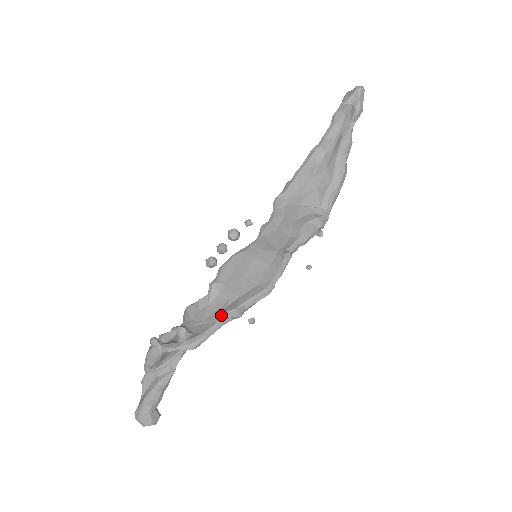
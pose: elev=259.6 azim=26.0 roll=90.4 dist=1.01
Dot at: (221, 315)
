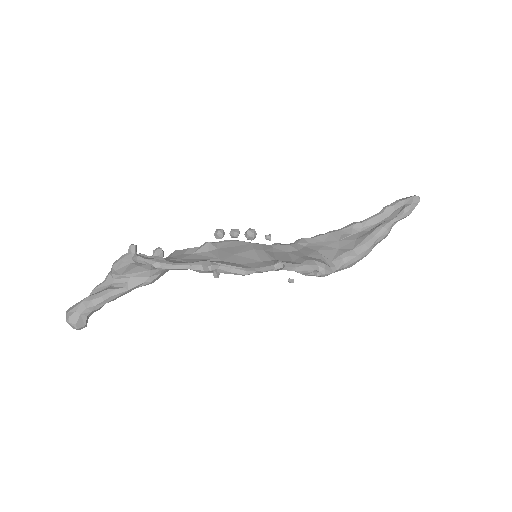
Dot at: (197, 261)
